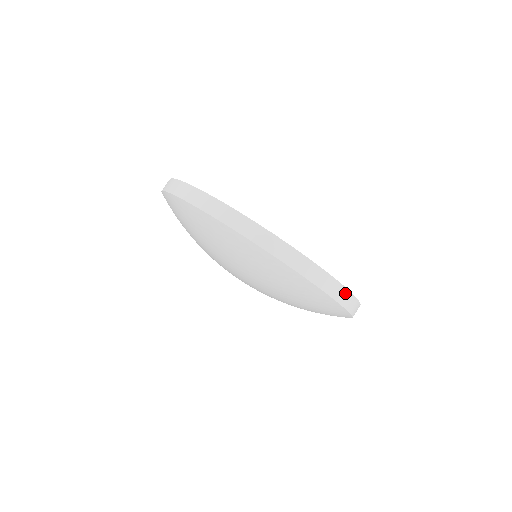
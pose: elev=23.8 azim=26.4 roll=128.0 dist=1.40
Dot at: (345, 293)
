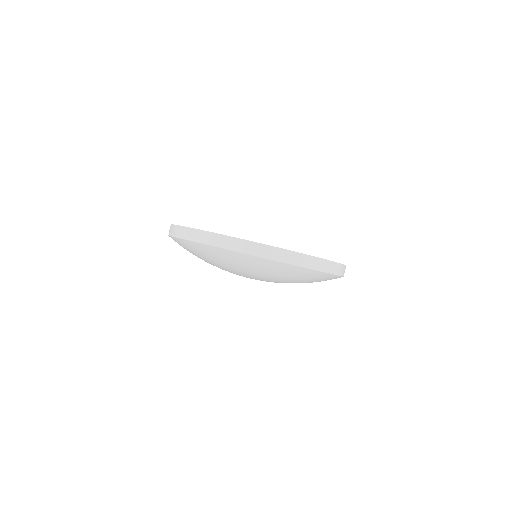
Dot at: (282, 252)
